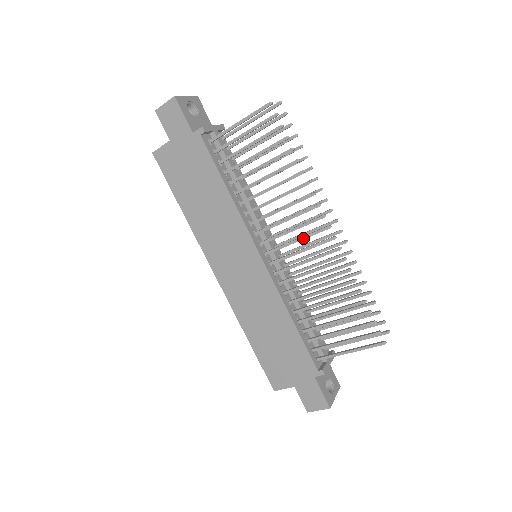
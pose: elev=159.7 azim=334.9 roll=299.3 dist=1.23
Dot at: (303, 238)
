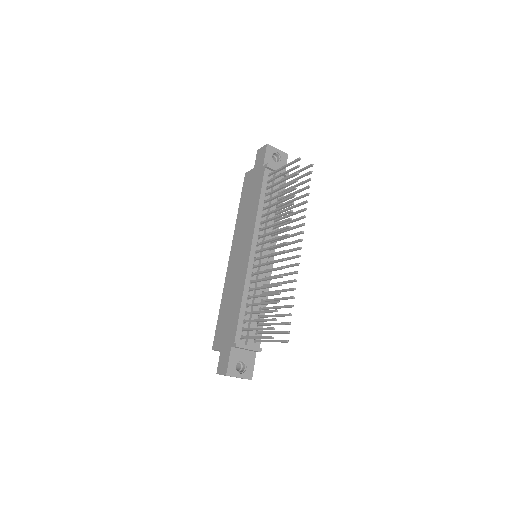
Dot at: (274, 246)
